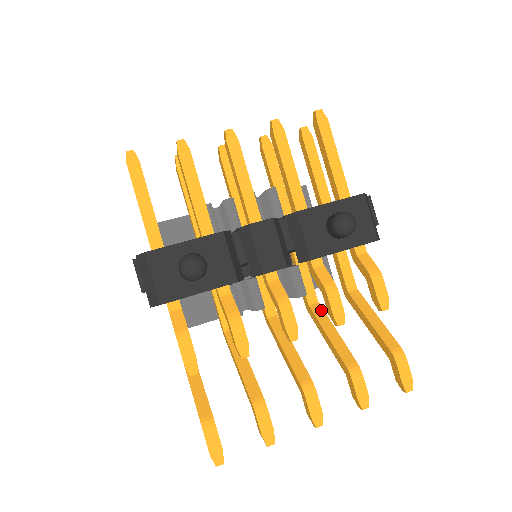
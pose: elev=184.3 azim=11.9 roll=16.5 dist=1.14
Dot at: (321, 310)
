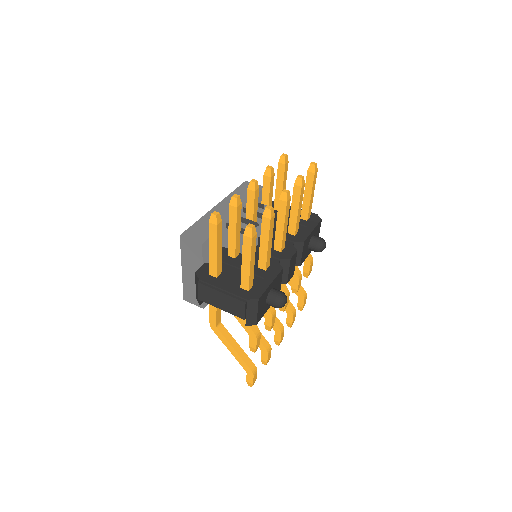
Dot at: occluded
